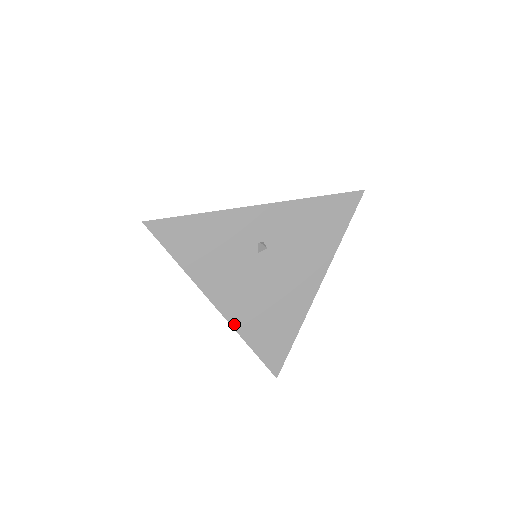
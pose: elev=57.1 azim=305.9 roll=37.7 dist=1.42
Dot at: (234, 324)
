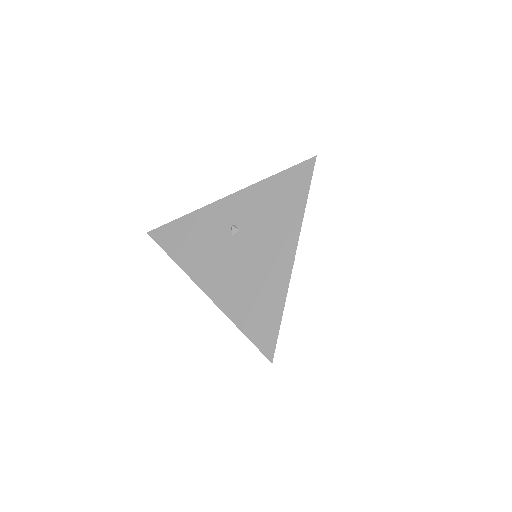
Dot at: (222, 307)
